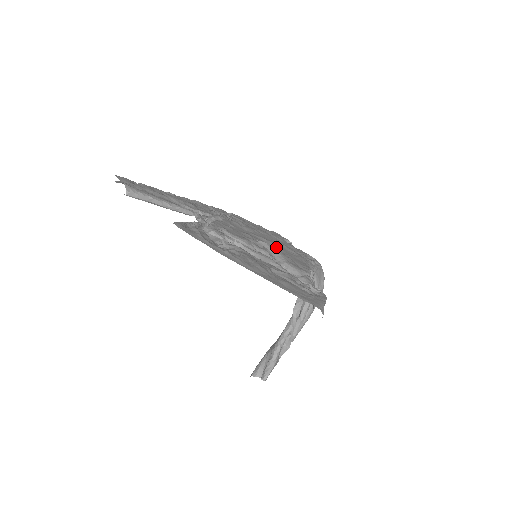
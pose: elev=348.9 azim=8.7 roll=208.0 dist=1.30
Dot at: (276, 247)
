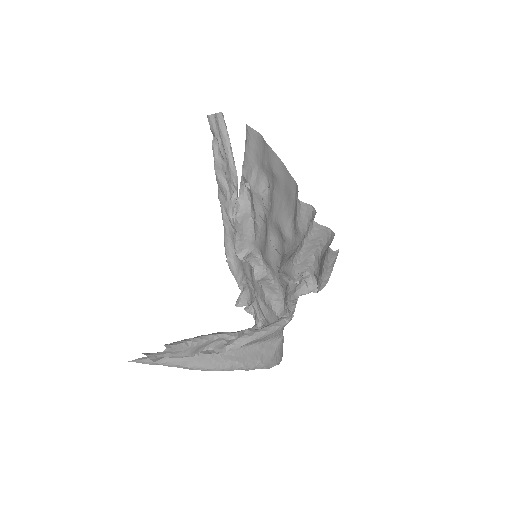
Dot at: occluded
